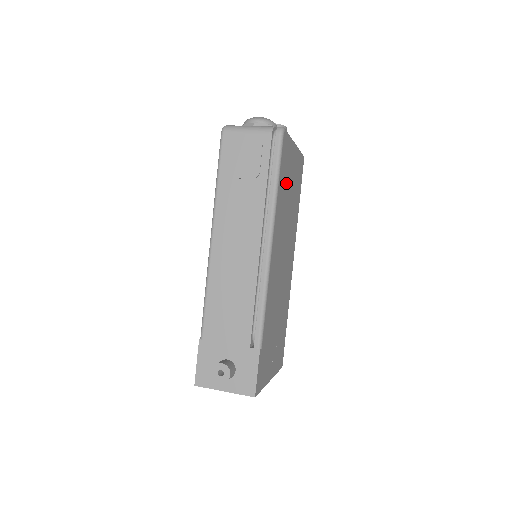
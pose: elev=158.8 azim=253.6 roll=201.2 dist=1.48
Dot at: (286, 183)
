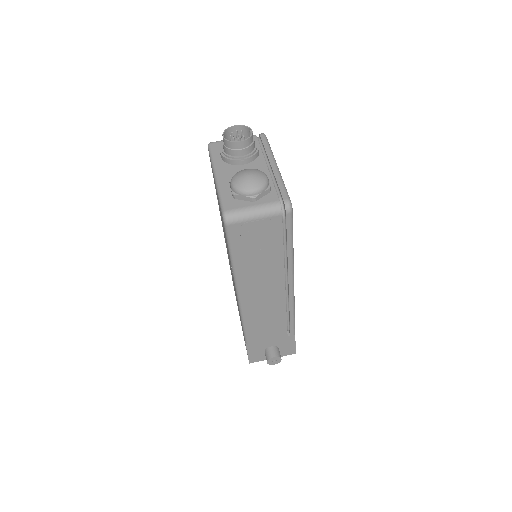
Dot at: occluded
